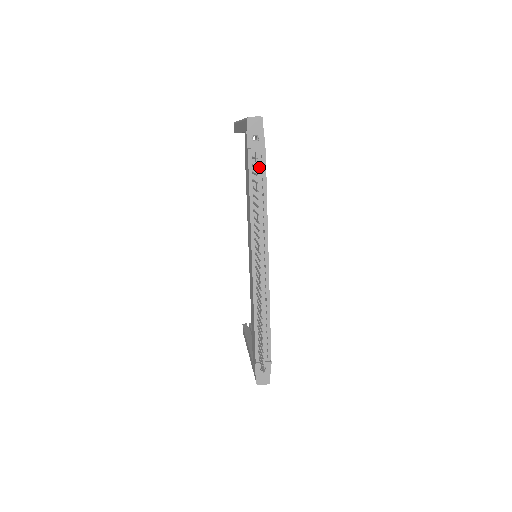
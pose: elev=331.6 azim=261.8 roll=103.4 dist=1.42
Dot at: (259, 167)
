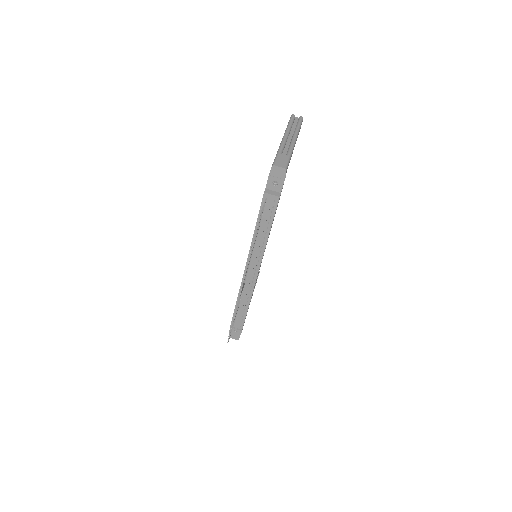
Dot at: (270, 207)
